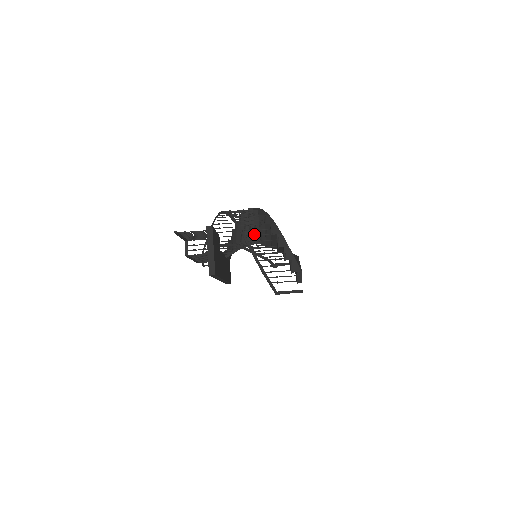
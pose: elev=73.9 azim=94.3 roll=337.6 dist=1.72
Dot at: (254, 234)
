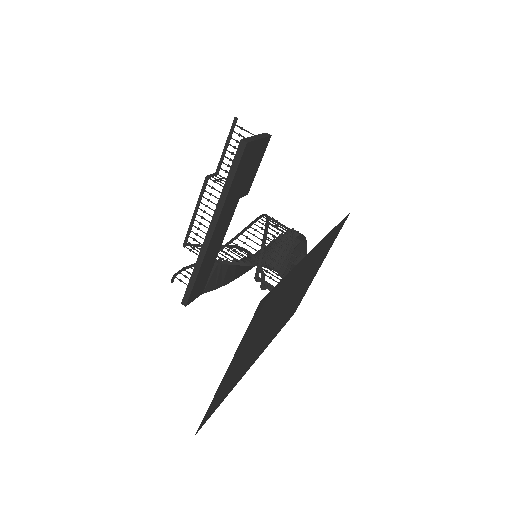
Dot at: occluded
